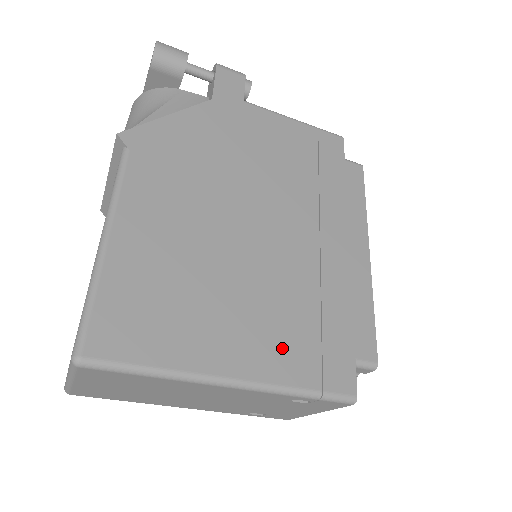
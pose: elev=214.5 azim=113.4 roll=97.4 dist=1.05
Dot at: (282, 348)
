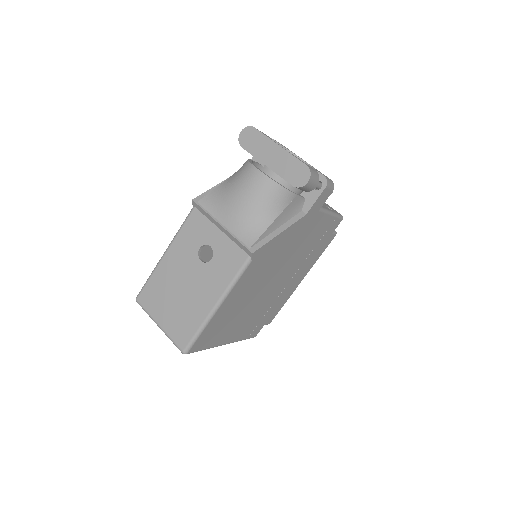
Dot at: (246, 329)
